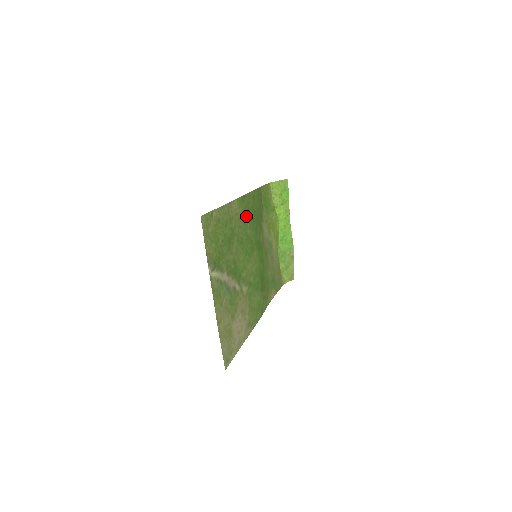
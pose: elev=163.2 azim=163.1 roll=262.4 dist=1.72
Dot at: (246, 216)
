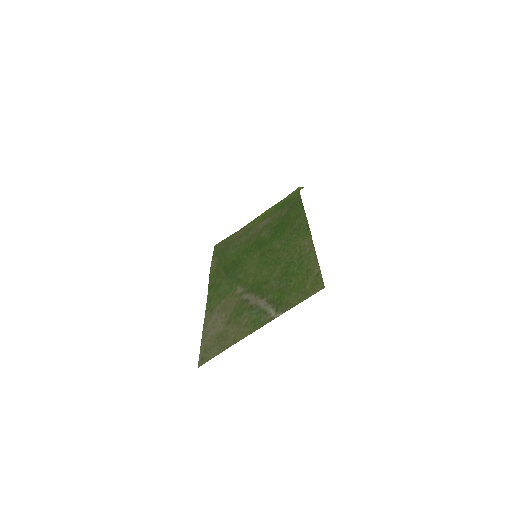
Dot at: (291, 237)
